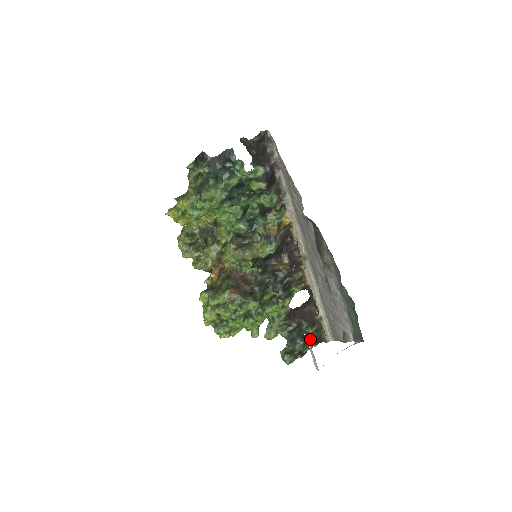
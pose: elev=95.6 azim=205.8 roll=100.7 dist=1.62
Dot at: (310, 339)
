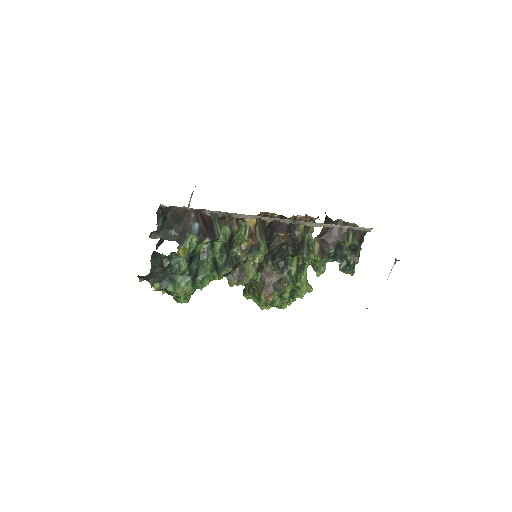
Dot at: (354, 245)
